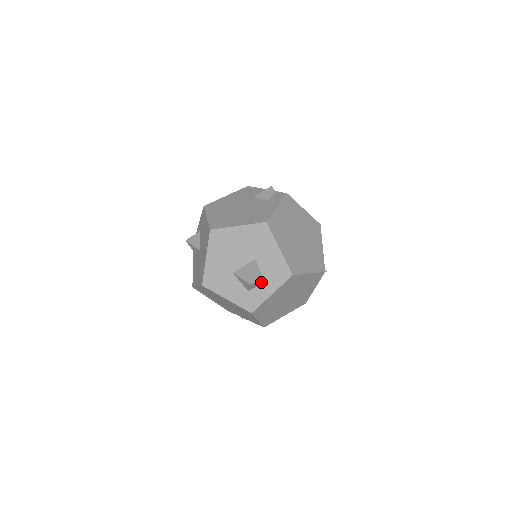
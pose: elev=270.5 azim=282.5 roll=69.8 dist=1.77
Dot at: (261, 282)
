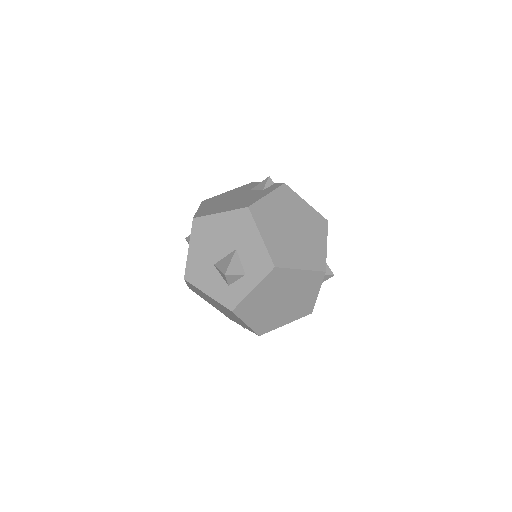
Dot at: (241, 275)
